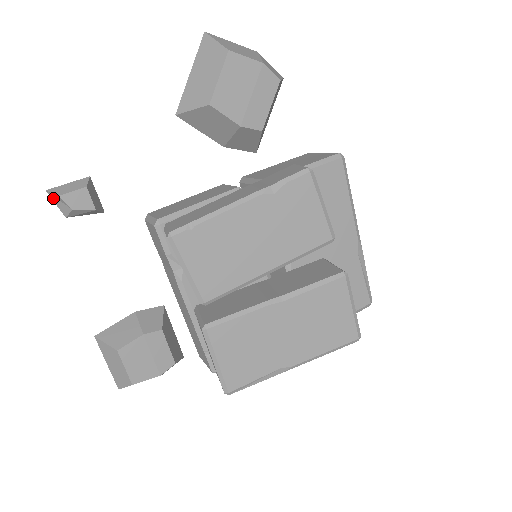
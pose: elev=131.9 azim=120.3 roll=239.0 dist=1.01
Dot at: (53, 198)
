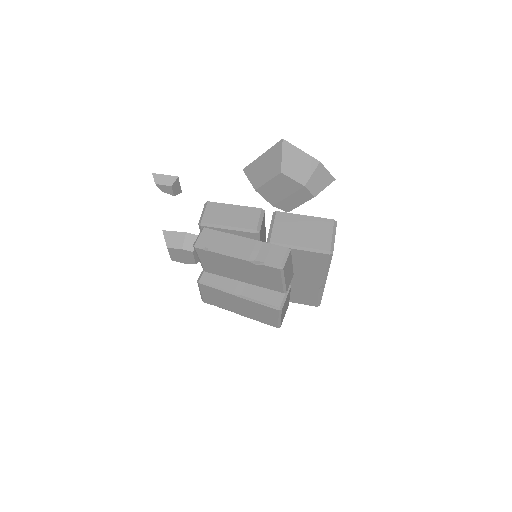
Dot at: (155, 178)
